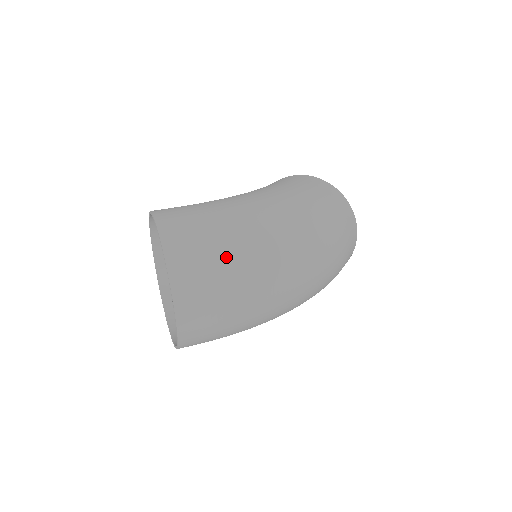
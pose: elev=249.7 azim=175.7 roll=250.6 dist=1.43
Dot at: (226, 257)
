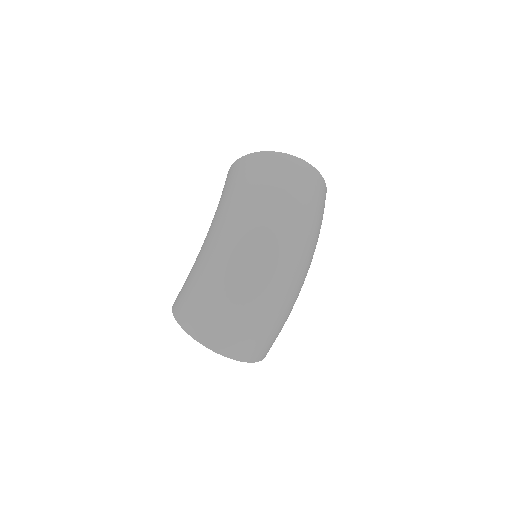
Dot at: (223, 307)
